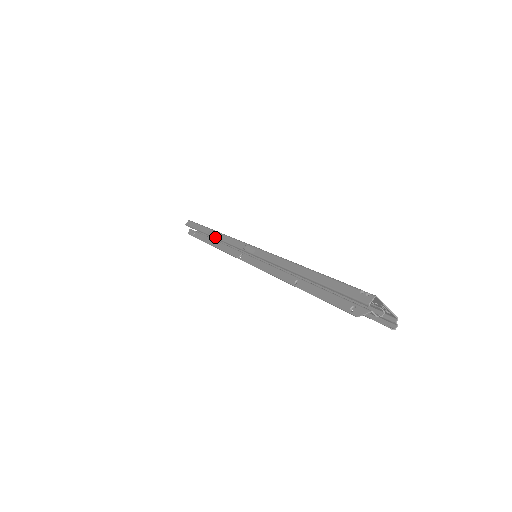
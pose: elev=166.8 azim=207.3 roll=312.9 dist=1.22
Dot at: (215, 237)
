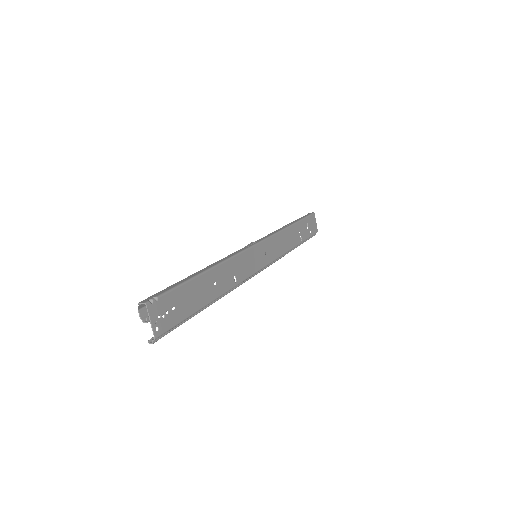
Dot at: occluded
